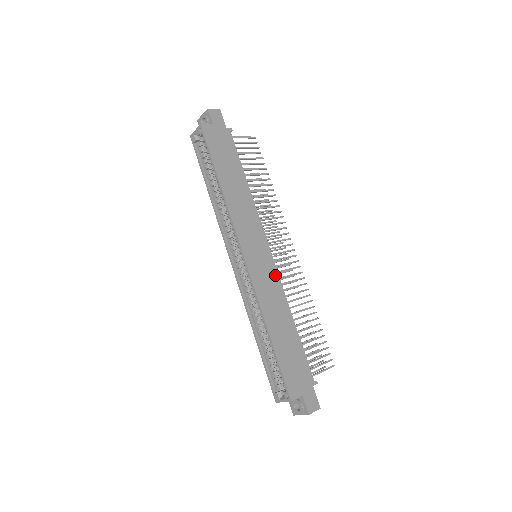
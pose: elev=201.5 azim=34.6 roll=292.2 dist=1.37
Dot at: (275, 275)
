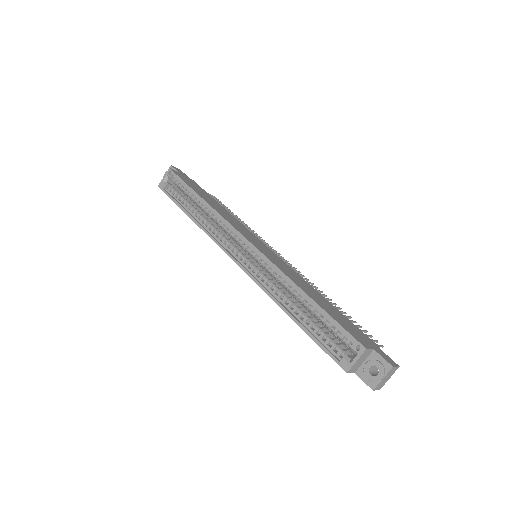
Dot at: (283, 262)
